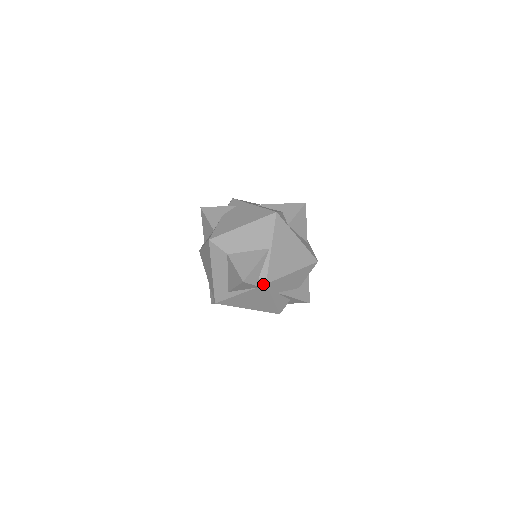
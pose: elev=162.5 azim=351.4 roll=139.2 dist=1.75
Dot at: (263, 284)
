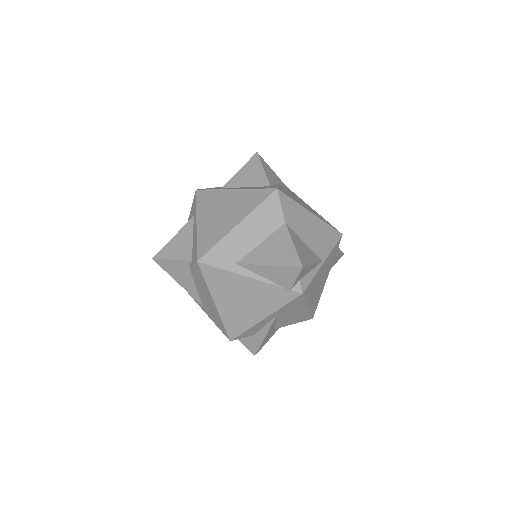
Dot at: (299, 291)
